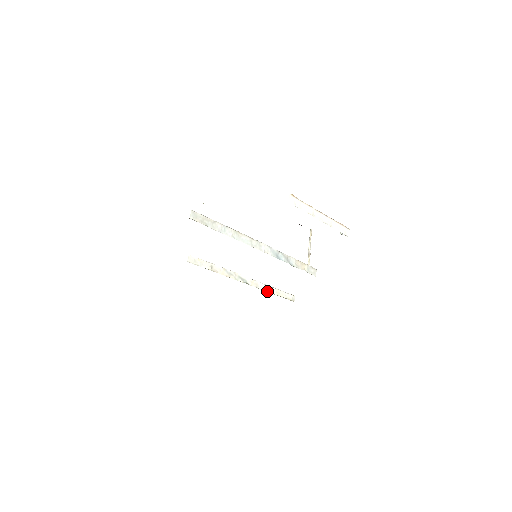
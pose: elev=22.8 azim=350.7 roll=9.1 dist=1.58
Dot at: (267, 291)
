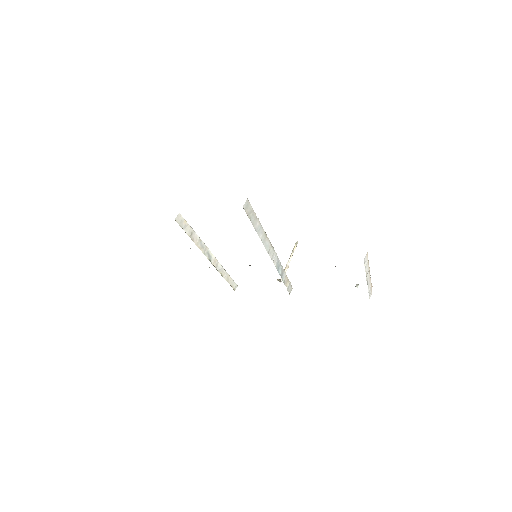
Dot at: (221, 274)
